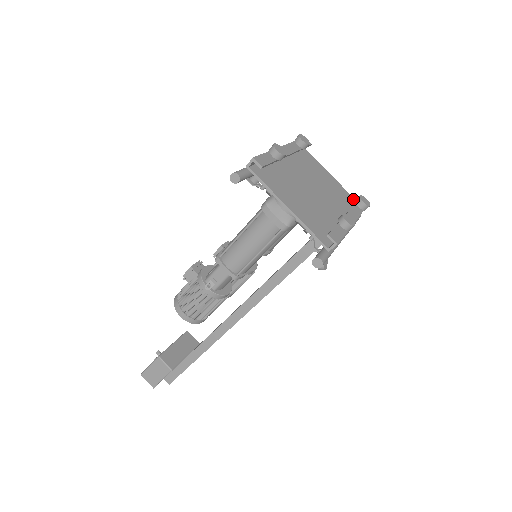
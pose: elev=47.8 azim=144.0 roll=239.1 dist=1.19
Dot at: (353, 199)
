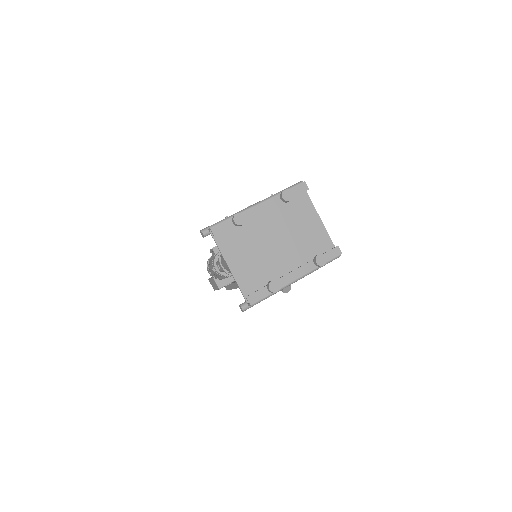
Dot at: (331, 245)
